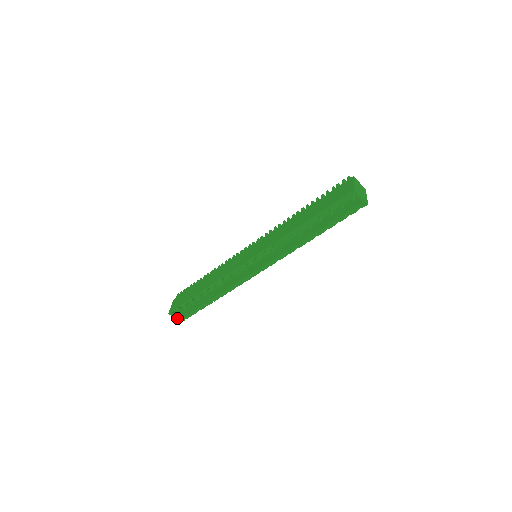
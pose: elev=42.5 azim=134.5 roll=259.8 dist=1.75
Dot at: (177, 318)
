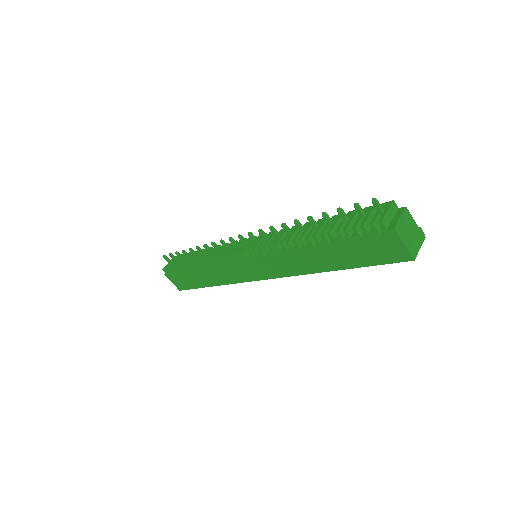
Dot at: occluded
